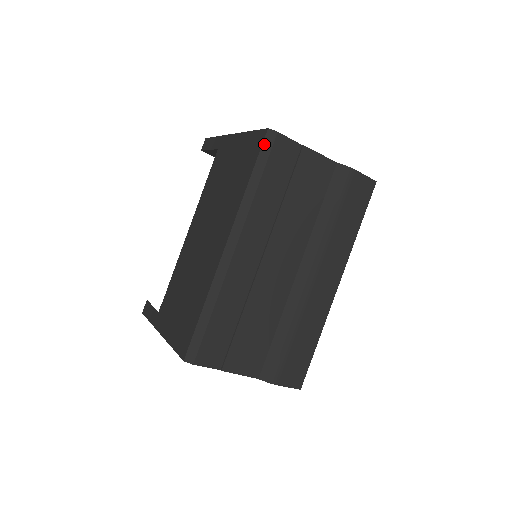
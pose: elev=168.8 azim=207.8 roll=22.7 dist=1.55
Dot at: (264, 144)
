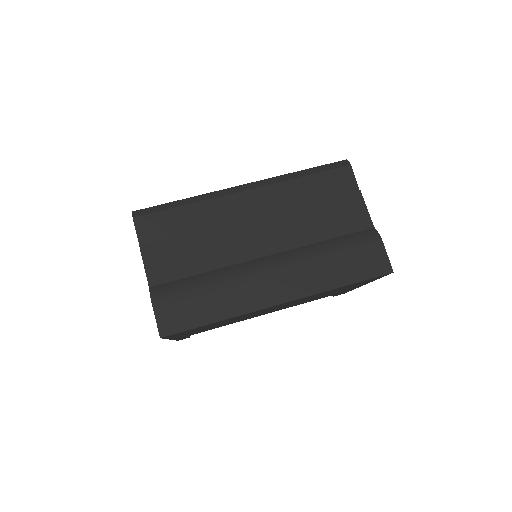
Dot at: (334, 163)
